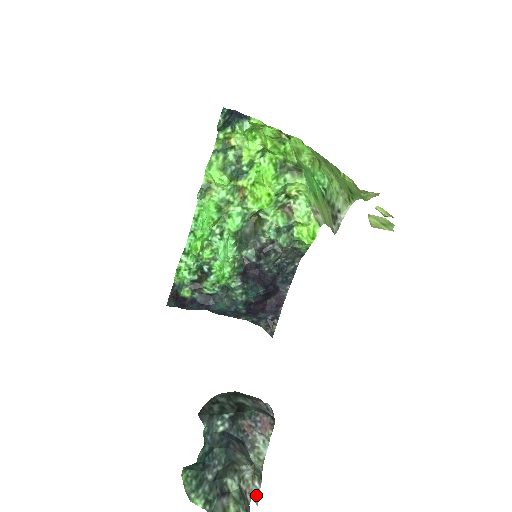
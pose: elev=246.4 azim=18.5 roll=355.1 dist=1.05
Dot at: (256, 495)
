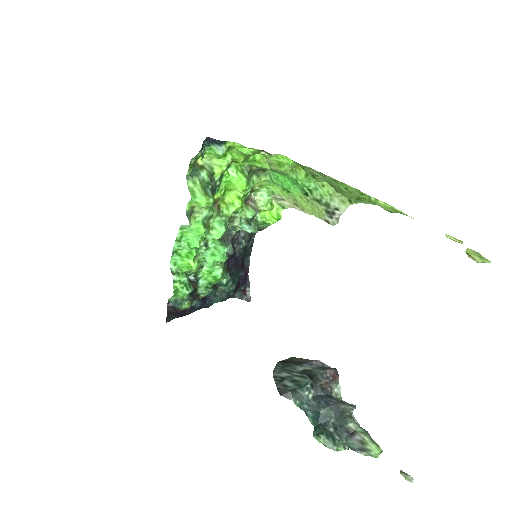
Dot at: (355, 421)
